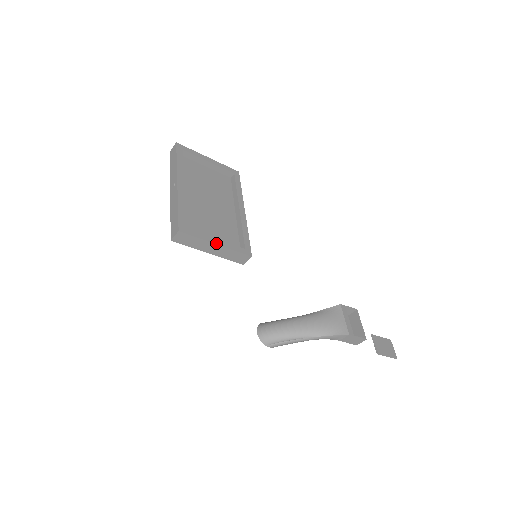
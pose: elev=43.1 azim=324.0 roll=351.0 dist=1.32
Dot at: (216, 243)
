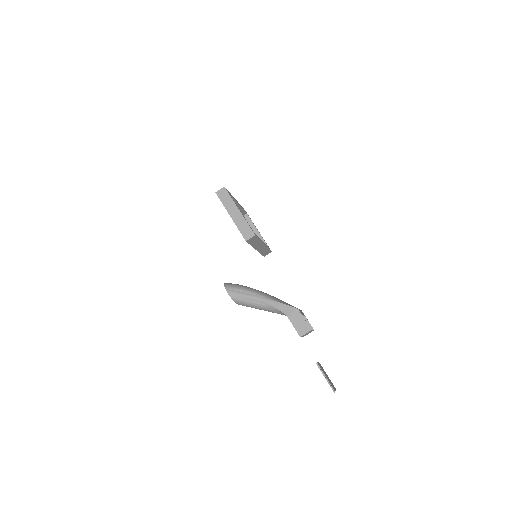
Dot at: (239, 210)
